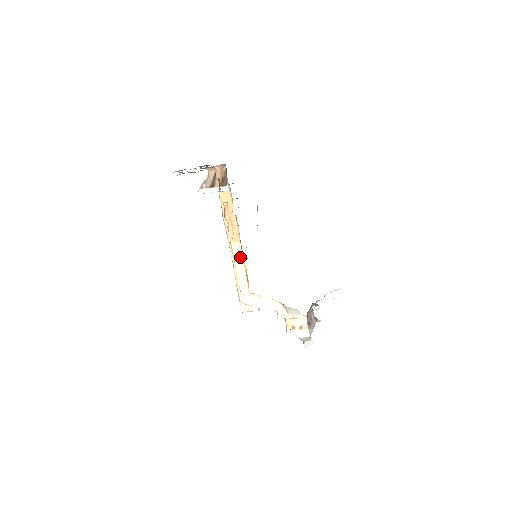
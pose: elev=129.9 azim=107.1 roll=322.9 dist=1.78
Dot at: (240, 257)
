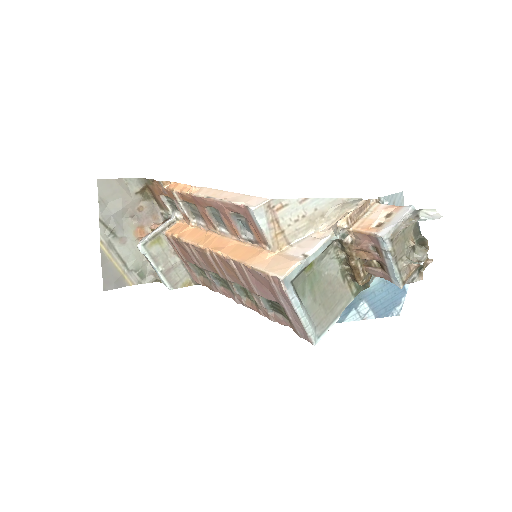
Dot at: (213, 190)
